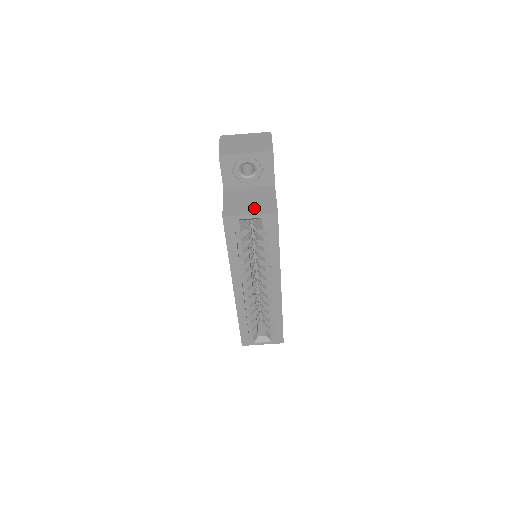
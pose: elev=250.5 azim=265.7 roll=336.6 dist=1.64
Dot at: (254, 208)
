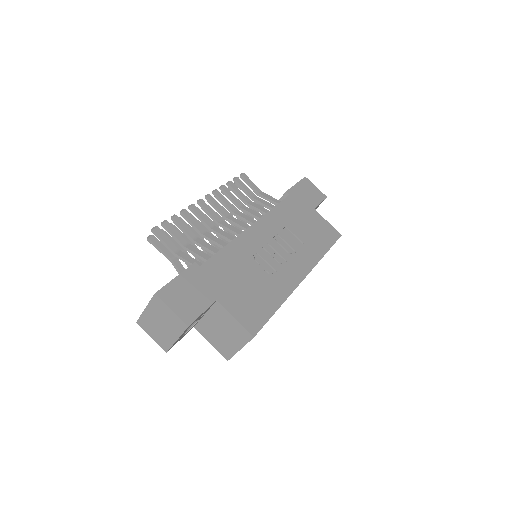
Dot at: (235, 341)
